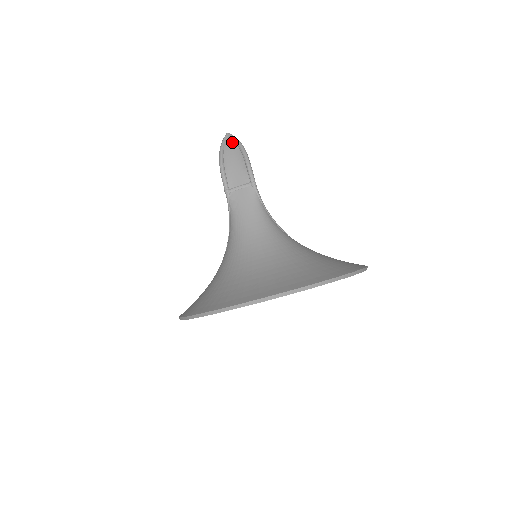
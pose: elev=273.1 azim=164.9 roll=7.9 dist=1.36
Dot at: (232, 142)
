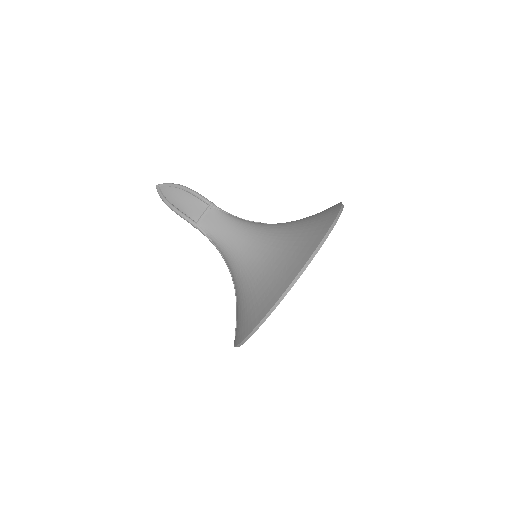
Dot at: (167, 188)
